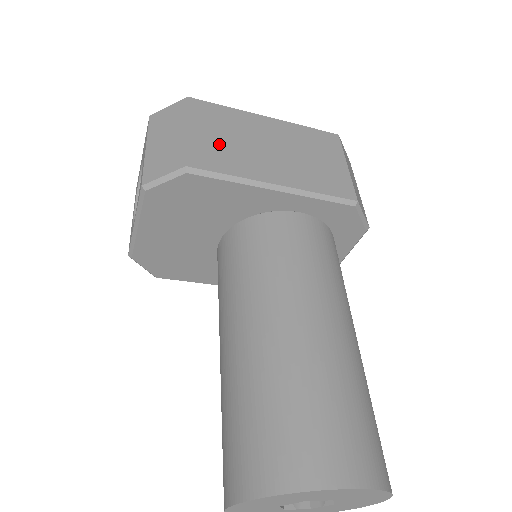
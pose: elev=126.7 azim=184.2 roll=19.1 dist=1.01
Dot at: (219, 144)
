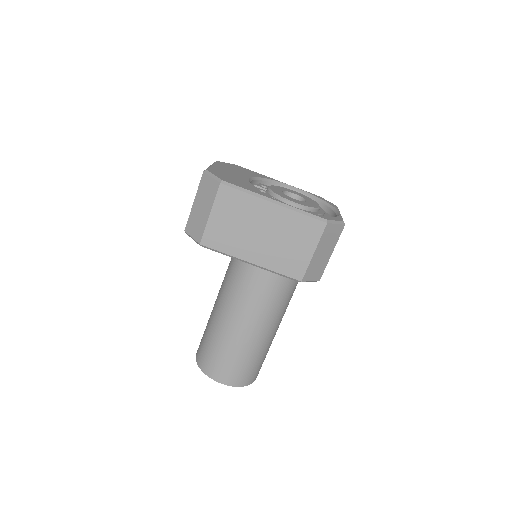
Dot at: (226, 228)
